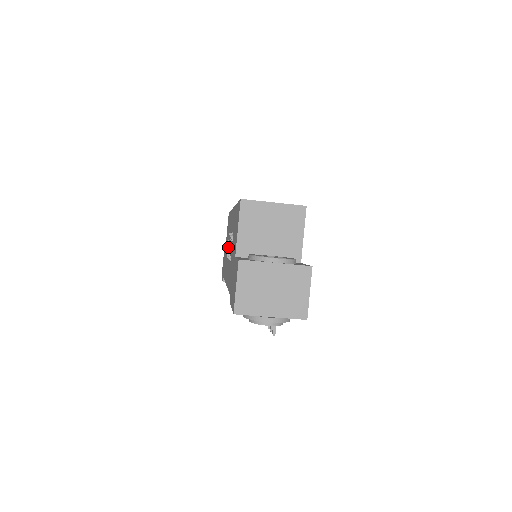
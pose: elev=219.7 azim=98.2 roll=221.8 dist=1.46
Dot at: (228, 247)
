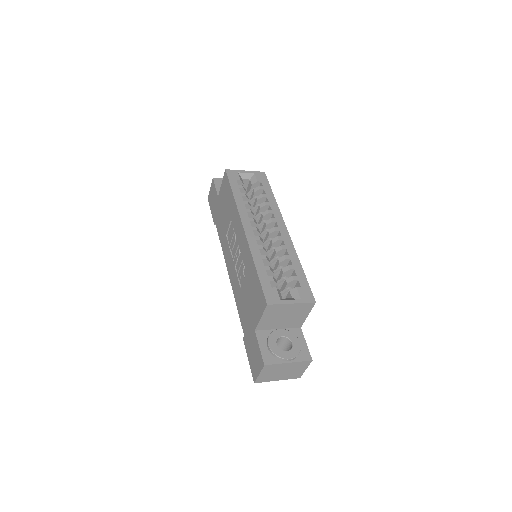
Dot at: (230, 238)
